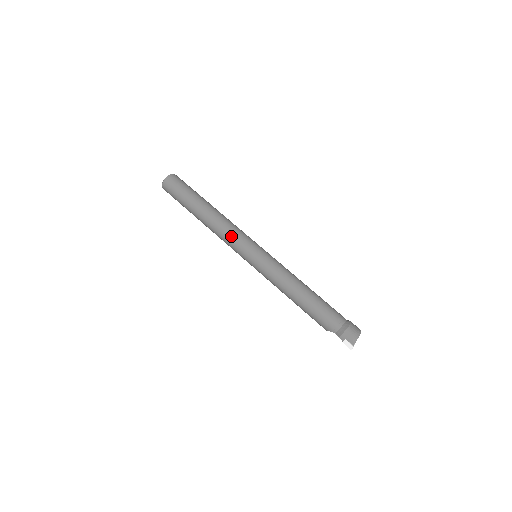
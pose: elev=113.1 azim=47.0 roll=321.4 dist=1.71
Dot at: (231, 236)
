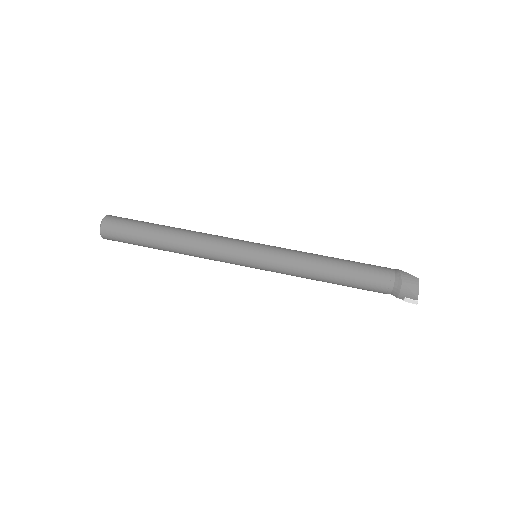
Dot at: (216, 255)
